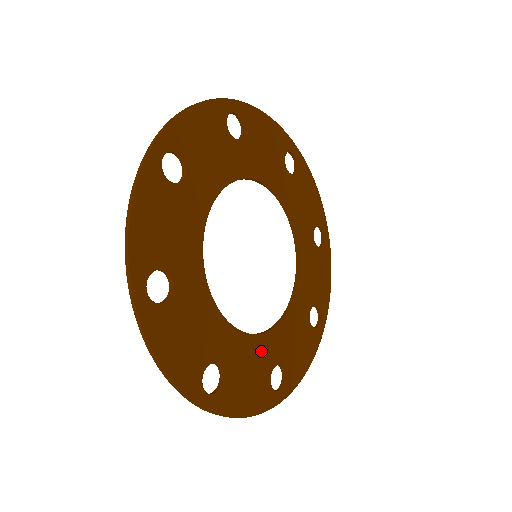
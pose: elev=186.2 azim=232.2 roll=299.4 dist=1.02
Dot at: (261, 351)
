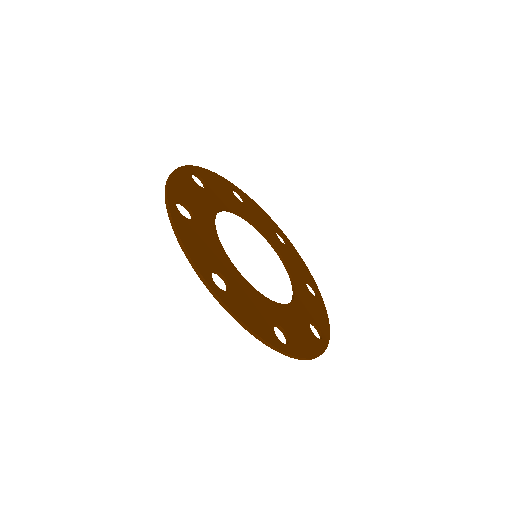
Dot at: (222, 259)
